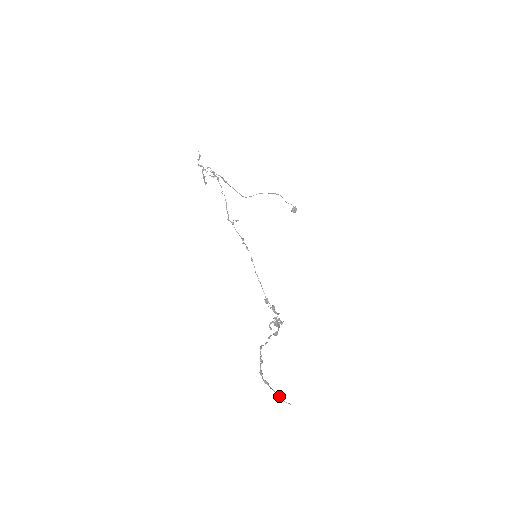
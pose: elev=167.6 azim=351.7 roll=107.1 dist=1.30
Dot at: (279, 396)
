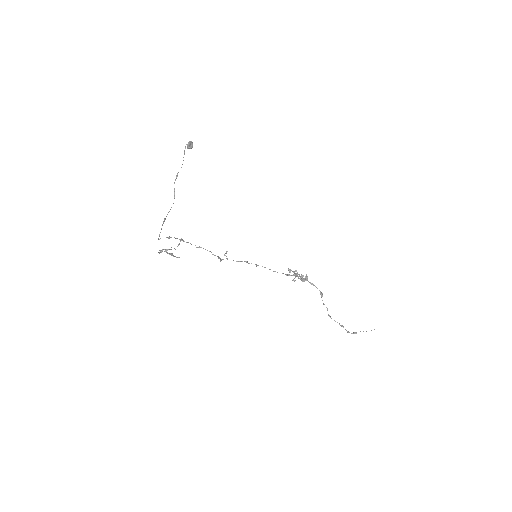
Dot at: occluded
